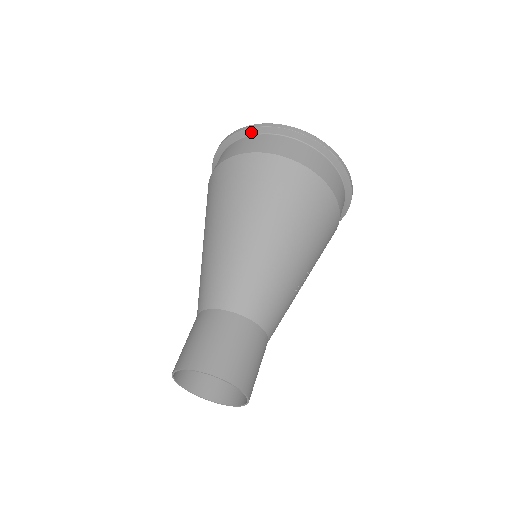
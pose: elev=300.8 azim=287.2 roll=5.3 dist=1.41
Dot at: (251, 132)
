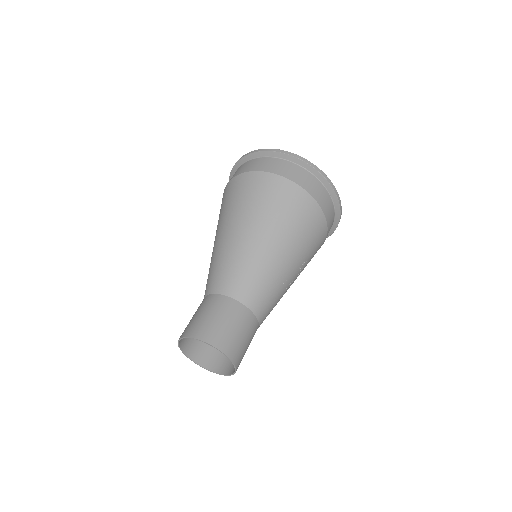
Dot at: (255, 156)
